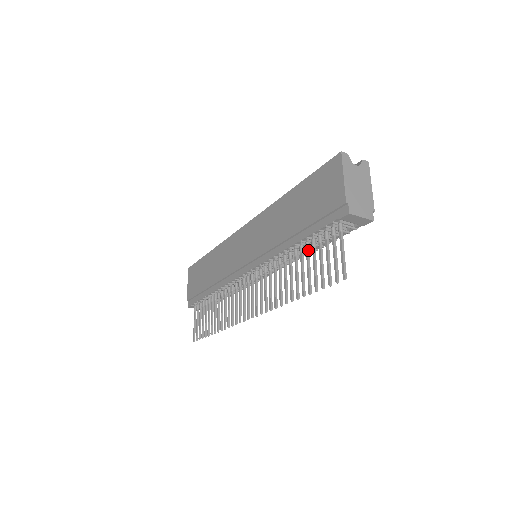
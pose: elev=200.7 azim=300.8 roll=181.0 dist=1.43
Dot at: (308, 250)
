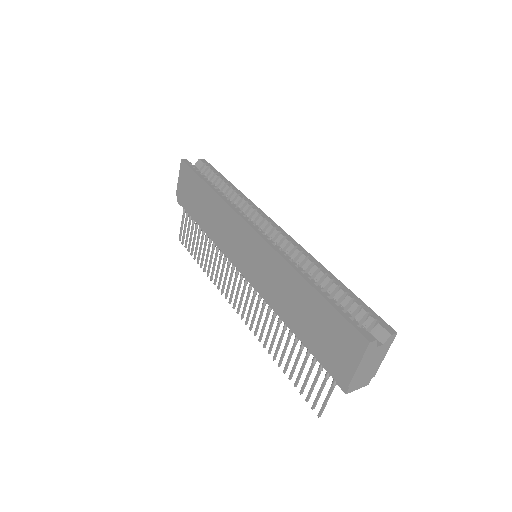
Dot at: (302, 350)
